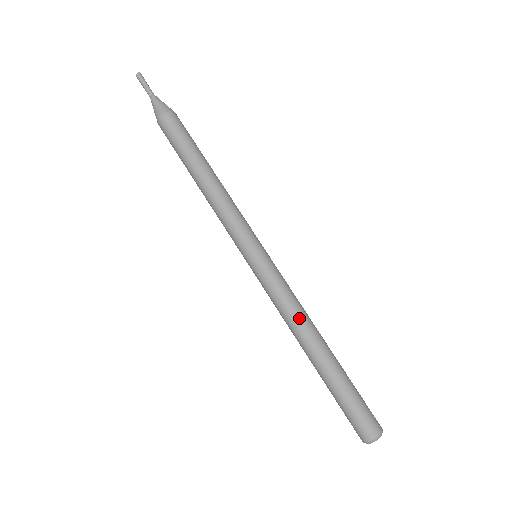
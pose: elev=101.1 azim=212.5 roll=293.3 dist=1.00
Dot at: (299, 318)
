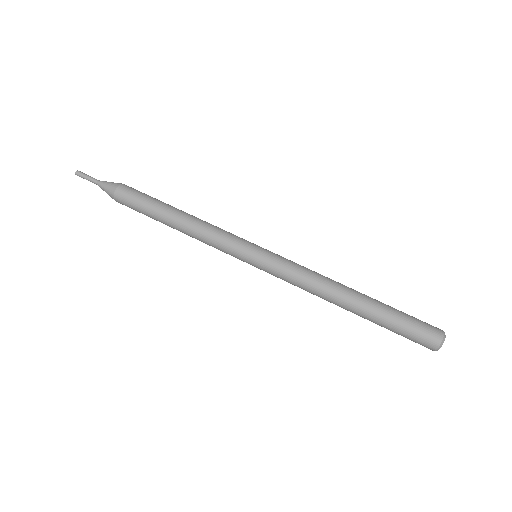
Dot at: (319, 286)
